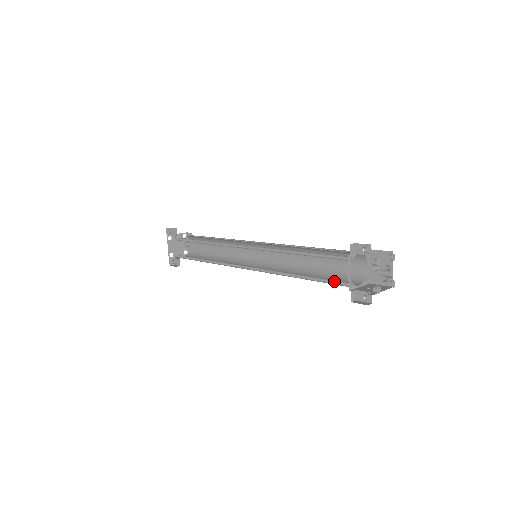
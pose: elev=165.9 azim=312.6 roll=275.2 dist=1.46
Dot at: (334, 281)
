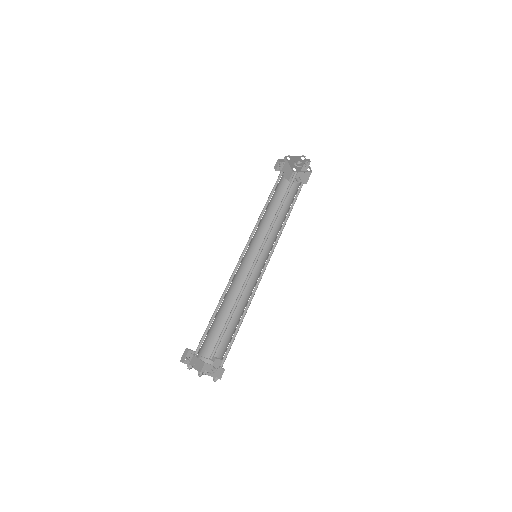
Dot at: (292, 183)
